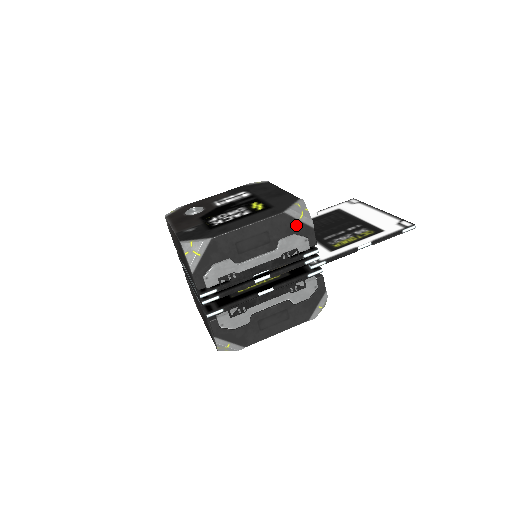
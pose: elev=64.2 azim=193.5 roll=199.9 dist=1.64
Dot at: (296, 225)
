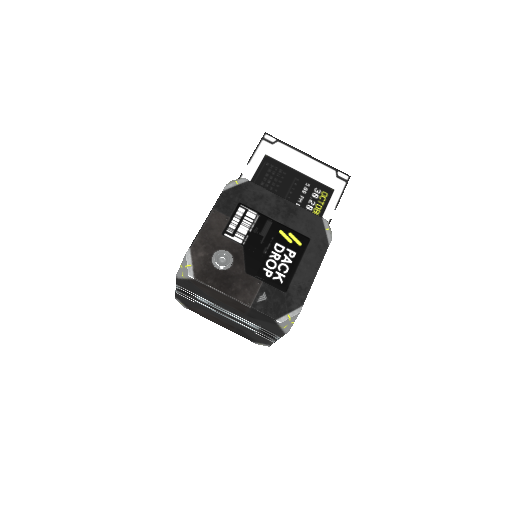
Dot at: occluded
